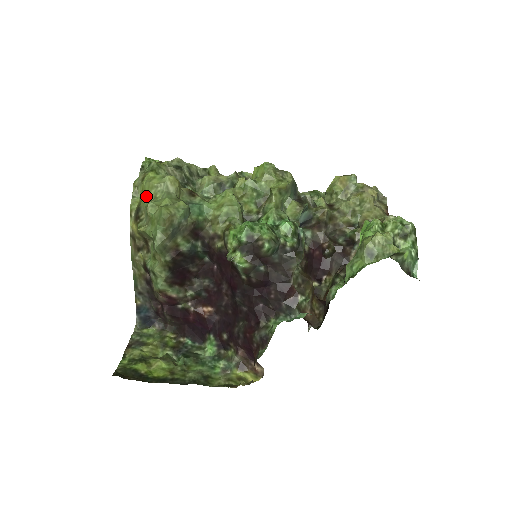
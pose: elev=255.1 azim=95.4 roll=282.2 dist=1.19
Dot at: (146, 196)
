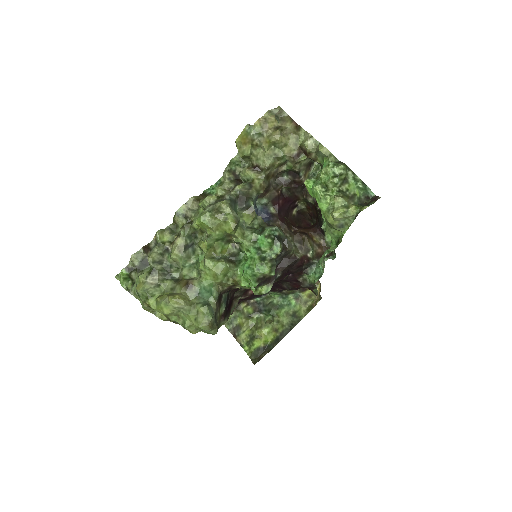
Dot at: (169, 317)
